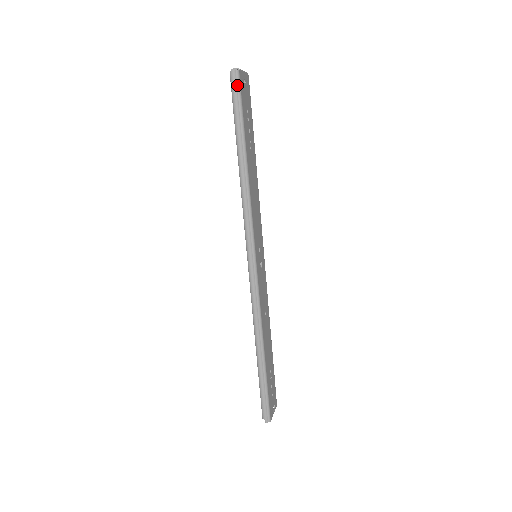
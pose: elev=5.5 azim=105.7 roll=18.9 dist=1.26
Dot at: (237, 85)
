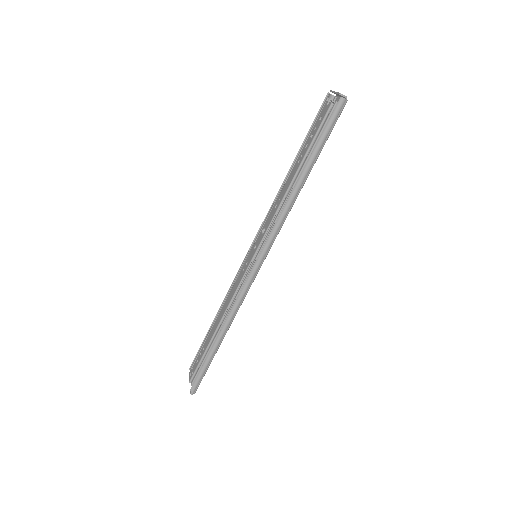
Dot at: (339, 113)
